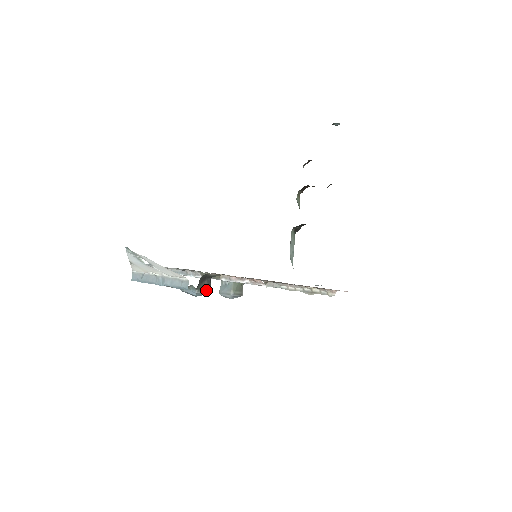
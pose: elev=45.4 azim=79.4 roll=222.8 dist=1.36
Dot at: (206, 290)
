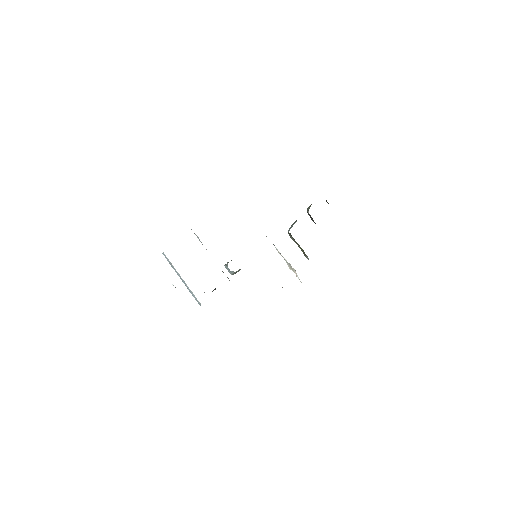
Dot at: occluded
